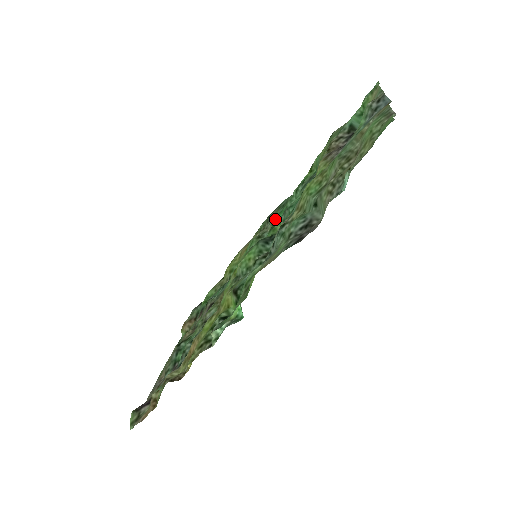
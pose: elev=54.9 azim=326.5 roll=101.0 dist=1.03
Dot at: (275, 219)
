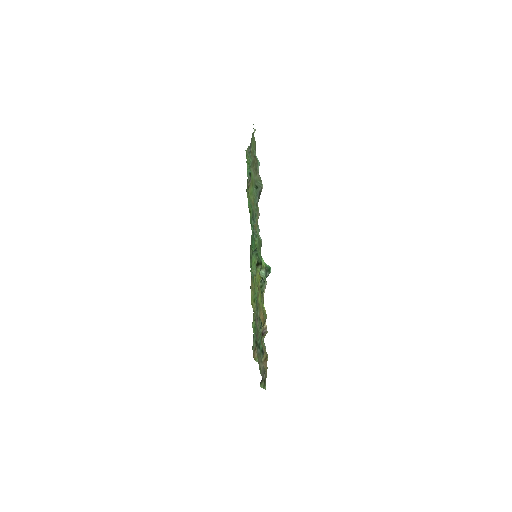
Dot at: (253, 249)
